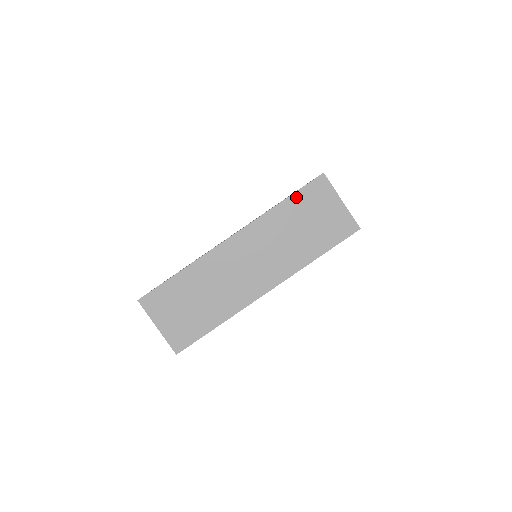
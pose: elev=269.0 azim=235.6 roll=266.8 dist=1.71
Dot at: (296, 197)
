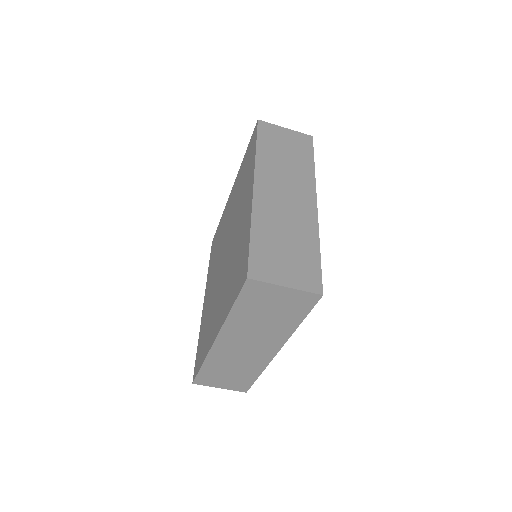
Dot at: (260, 140)
